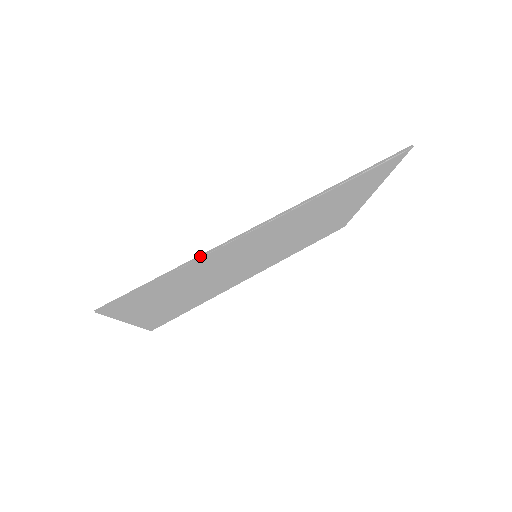
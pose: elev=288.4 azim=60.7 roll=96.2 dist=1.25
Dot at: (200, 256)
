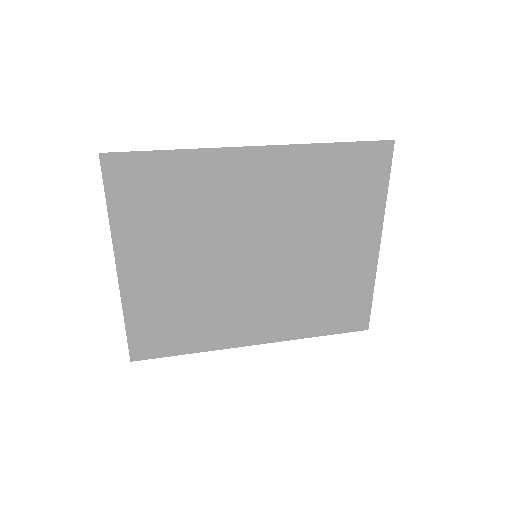
Dot at: (197, 149)
